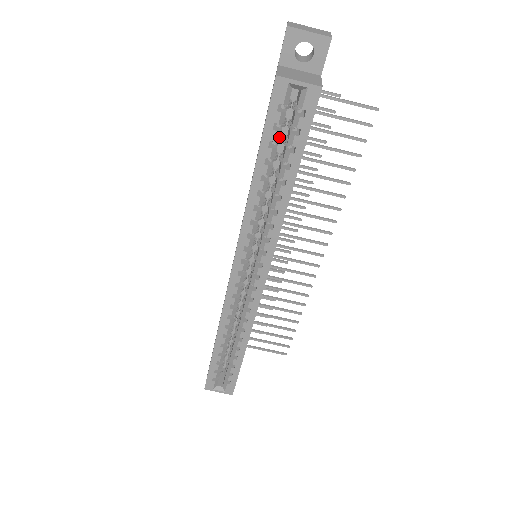
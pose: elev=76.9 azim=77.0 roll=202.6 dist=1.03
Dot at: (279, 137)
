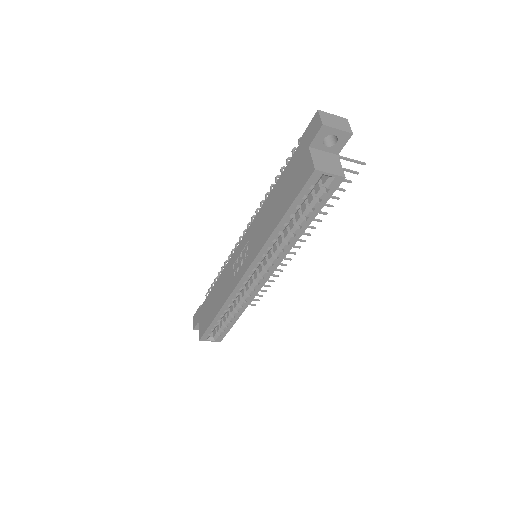
Dot at: (304, 201)
